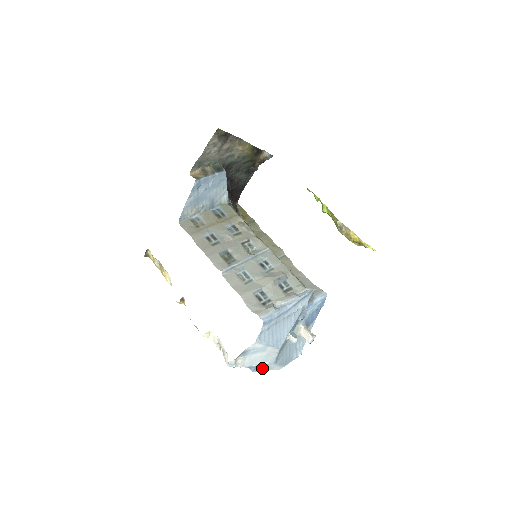
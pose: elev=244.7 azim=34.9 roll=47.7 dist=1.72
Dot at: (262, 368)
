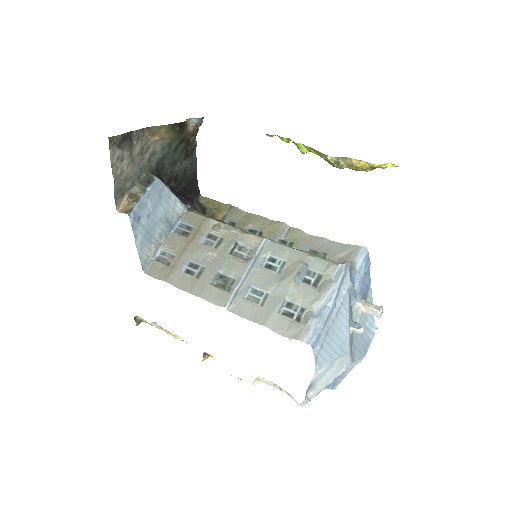
Dot at: (341, 378)
